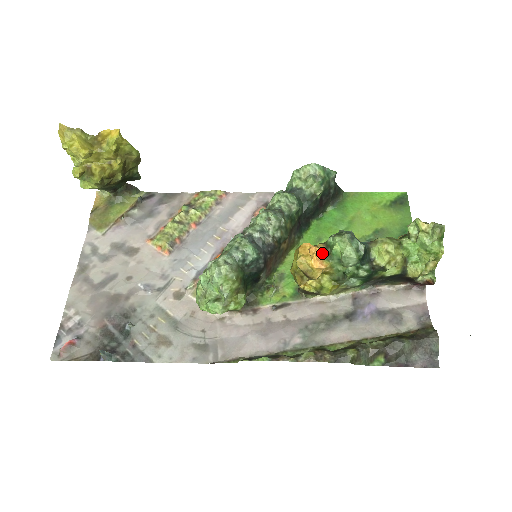
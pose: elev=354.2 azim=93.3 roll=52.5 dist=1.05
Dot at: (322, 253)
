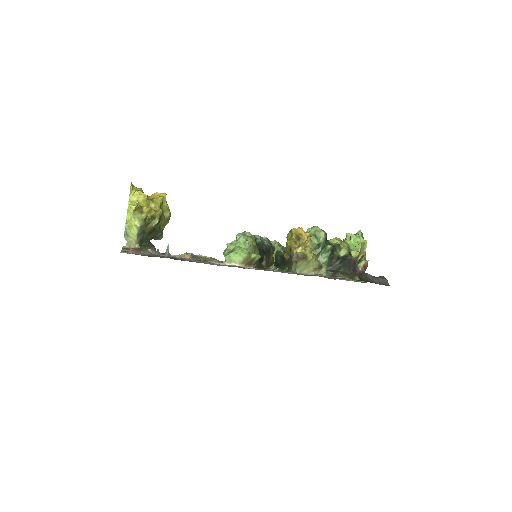
Dot at: occluded
